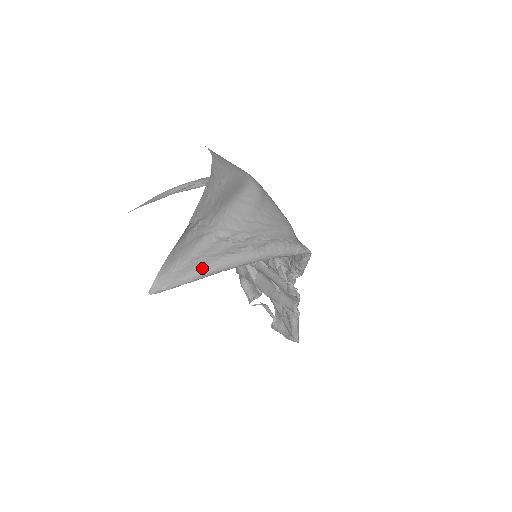
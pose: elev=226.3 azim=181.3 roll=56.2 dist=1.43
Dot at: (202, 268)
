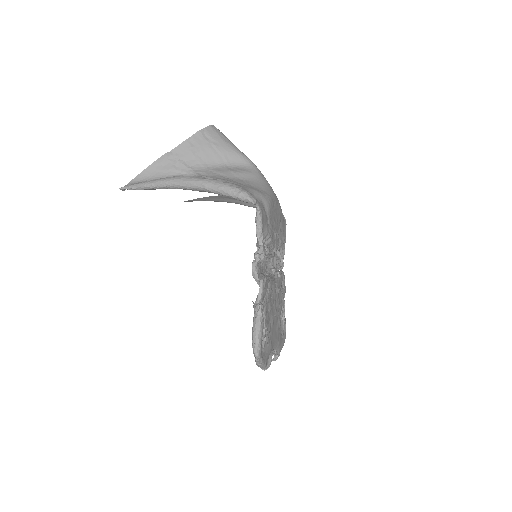
Dot at: (157, 179)
